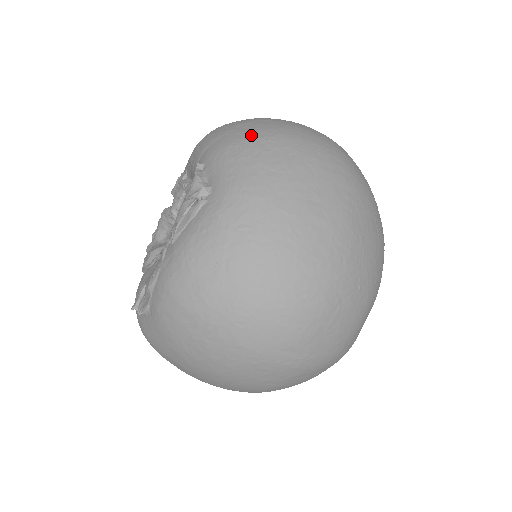
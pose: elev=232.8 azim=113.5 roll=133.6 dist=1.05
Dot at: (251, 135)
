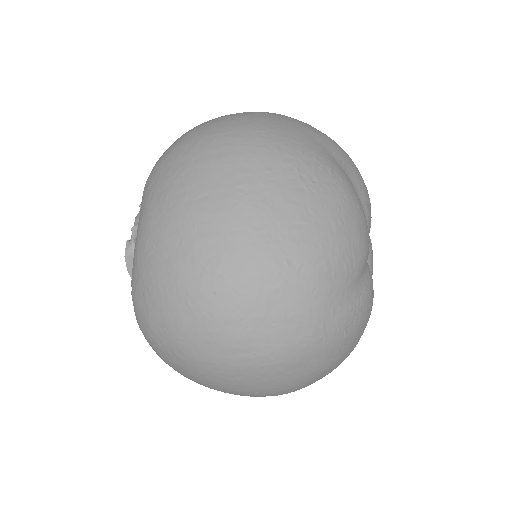
Dot at: (160, 160)
